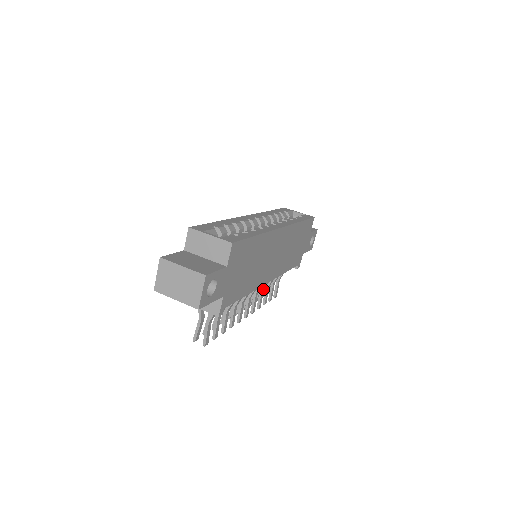
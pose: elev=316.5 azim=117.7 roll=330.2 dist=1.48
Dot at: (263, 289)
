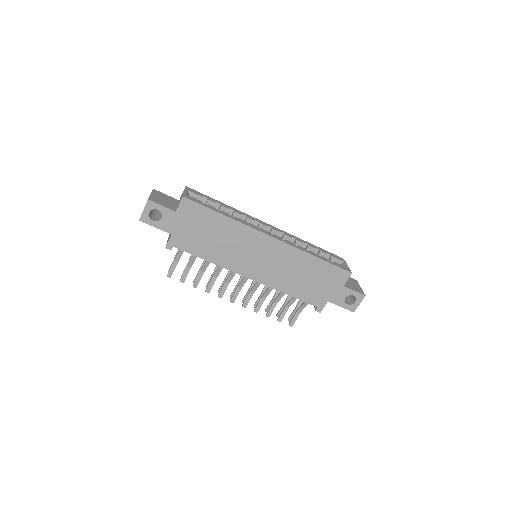
Dot at: (265, 297)
